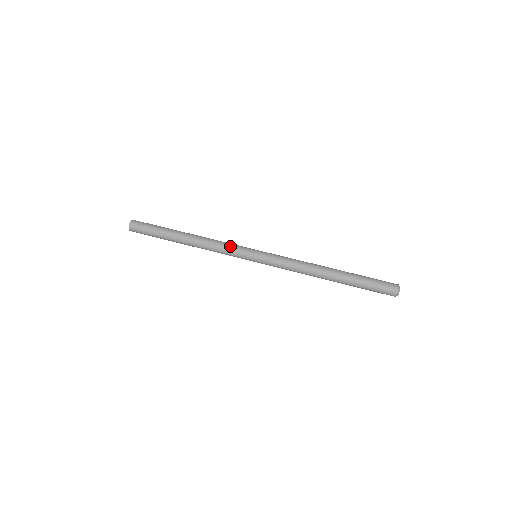
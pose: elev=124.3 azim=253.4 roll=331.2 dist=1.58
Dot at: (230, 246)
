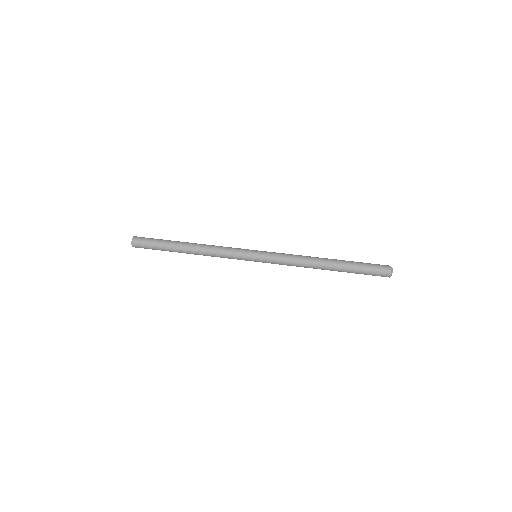
Dot at: (231, 248)
